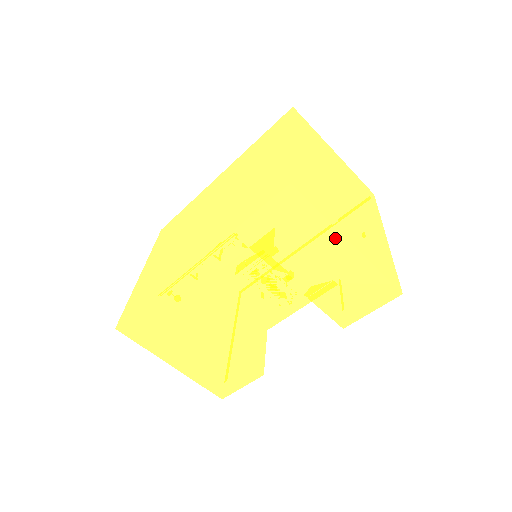
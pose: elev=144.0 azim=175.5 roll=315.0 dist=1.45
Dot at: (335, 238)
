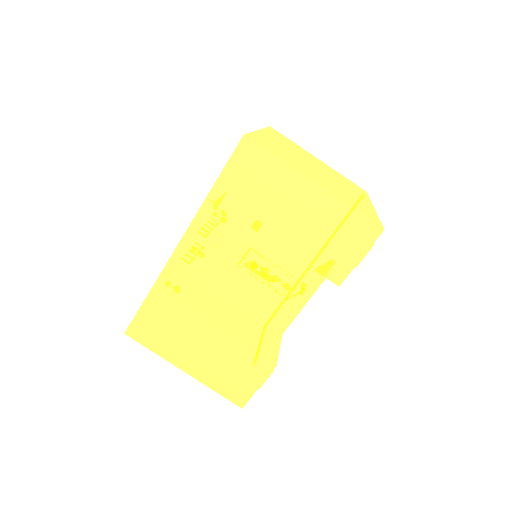
Dot at: (299, 181)
